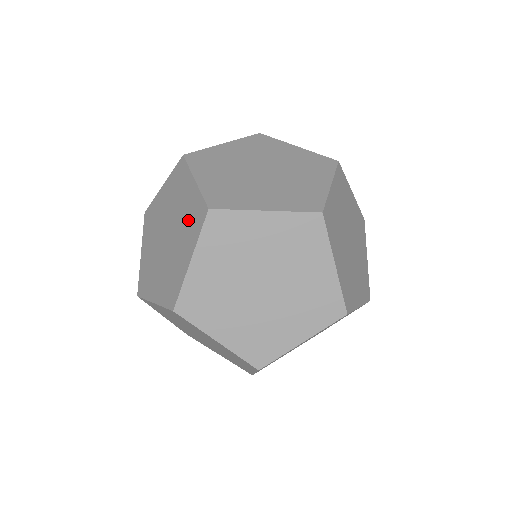
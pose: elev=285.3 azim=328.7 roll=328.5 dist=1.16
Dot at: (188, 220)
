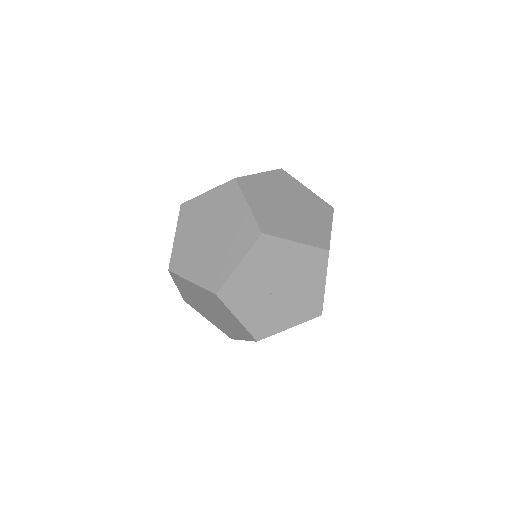
Dot at: occluded
